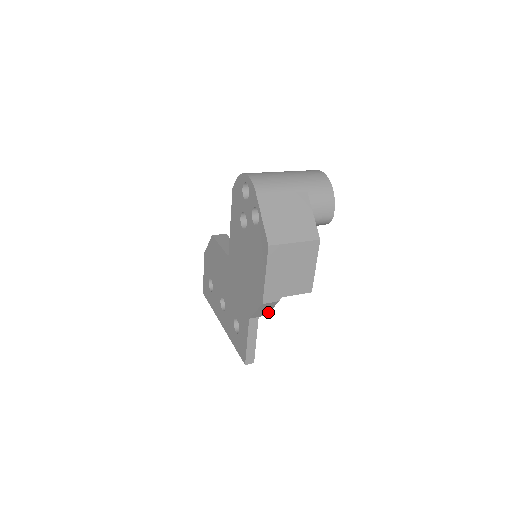
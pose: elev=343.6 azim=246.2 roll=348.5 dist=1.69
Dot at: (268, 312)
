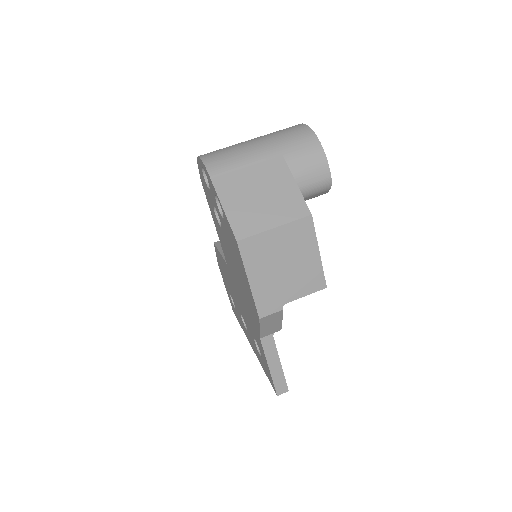
Dot at: (281, 325)
